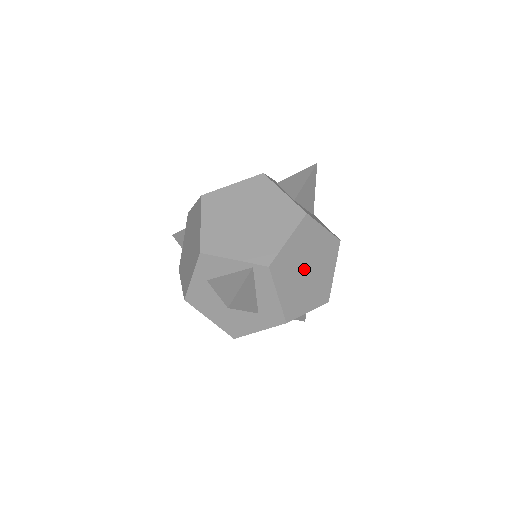
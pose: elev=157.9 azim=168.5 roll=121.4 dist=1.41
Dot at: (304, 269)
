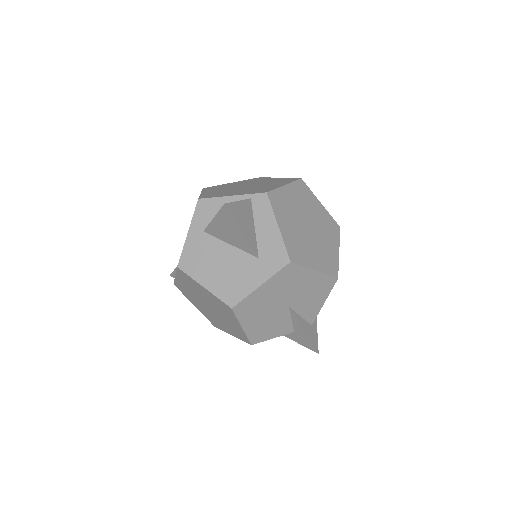
Dot at: (305, 224)
